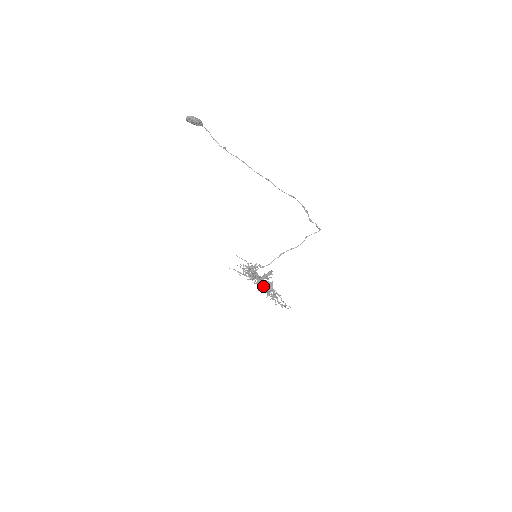
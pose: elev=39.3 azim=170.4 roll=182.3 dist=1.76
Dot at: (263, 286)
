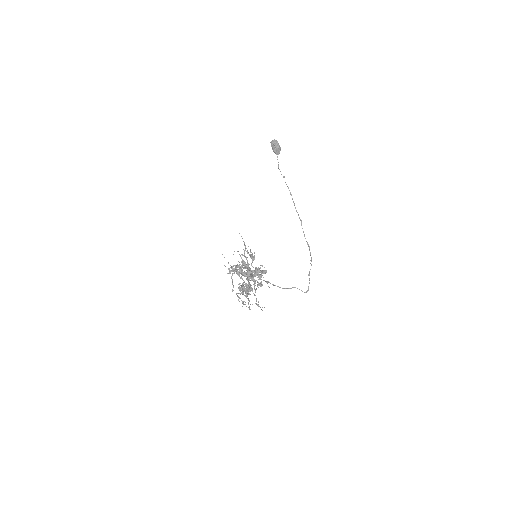
Dot at: (257, 270)
